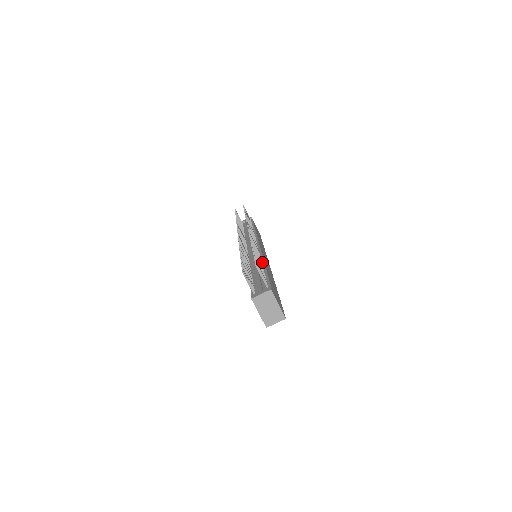
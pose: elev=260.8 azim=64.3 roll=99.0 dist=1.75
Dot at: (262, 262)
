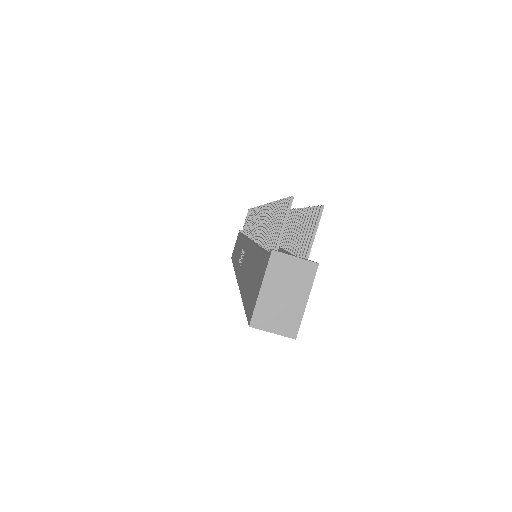
Dot at: occluded
